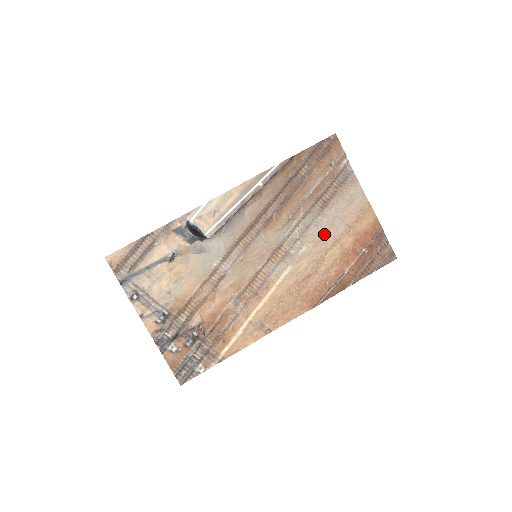
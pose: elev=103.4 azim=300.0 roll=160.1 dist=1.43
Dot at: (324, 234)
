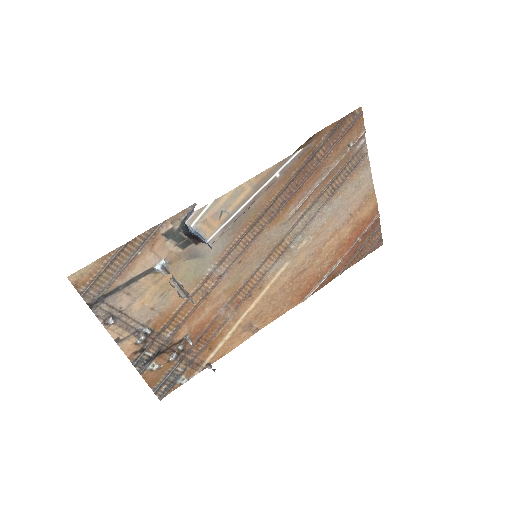
Dot at: (326, 225)
